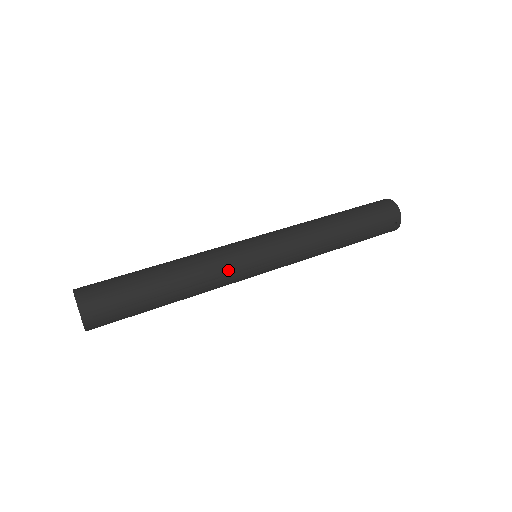
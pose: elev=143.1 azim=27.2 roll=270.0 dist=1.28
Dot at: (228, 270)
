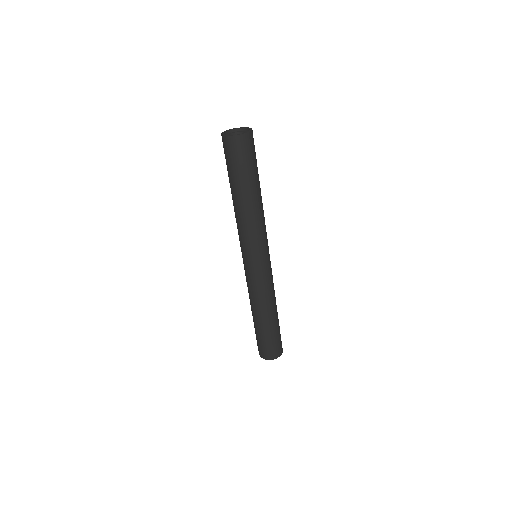
Dot at: occluded
